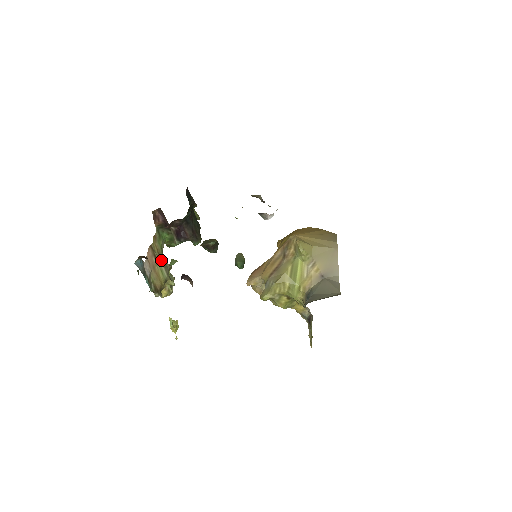
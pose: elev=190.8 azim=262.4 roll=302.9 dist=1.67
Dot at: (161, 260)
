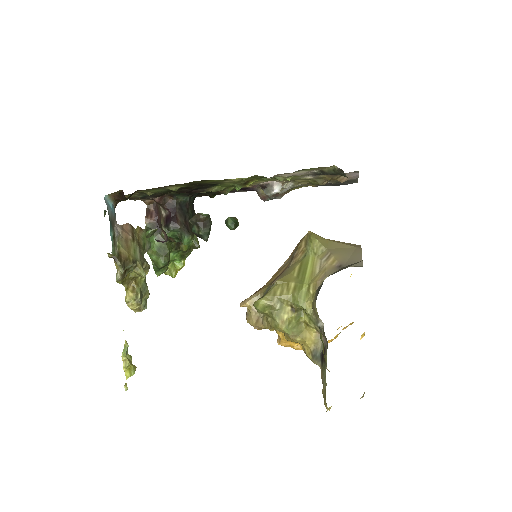
Dot at: (139, 246)
